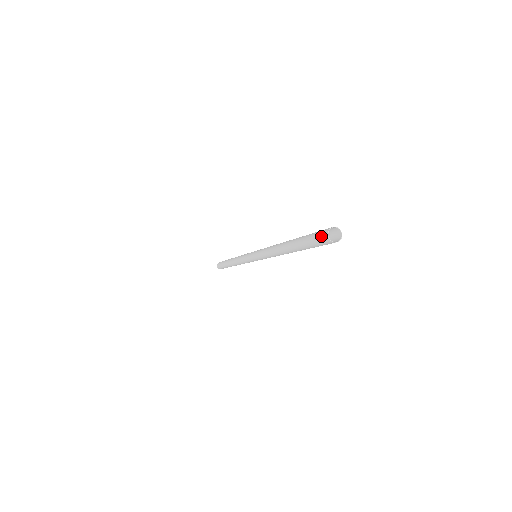
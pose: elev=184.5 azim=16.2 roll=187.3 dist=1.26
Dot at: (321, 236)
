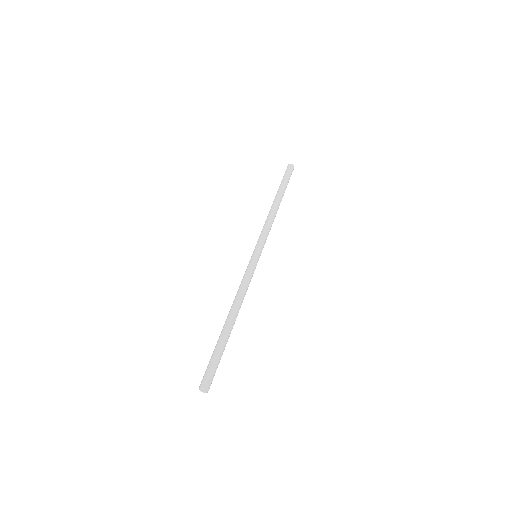
Dot at: (203, 379)
